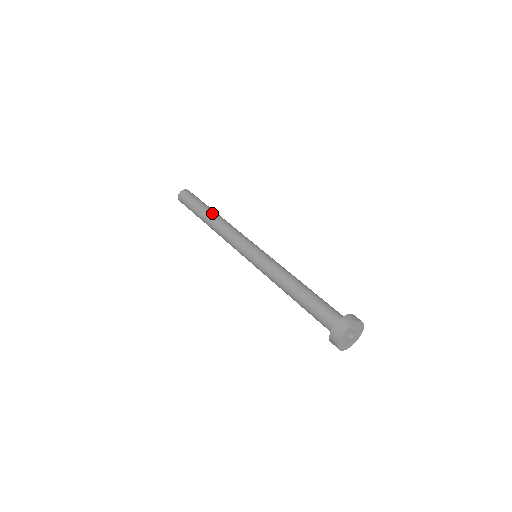
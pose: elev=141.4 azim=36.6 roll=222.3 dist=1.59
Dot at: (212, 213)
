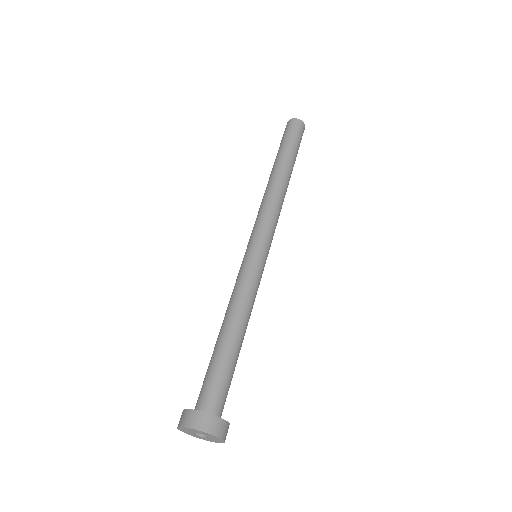
Dot at: (287, 173)
